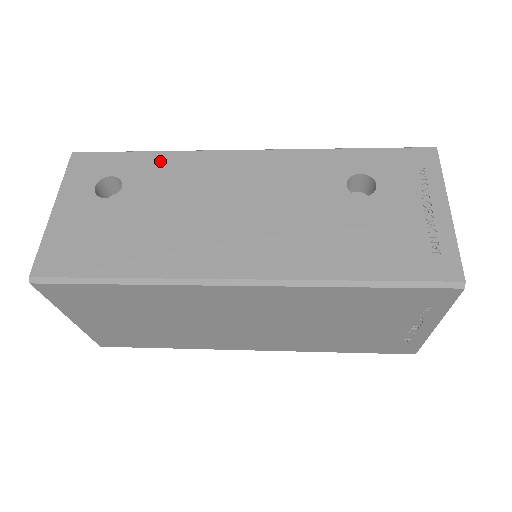
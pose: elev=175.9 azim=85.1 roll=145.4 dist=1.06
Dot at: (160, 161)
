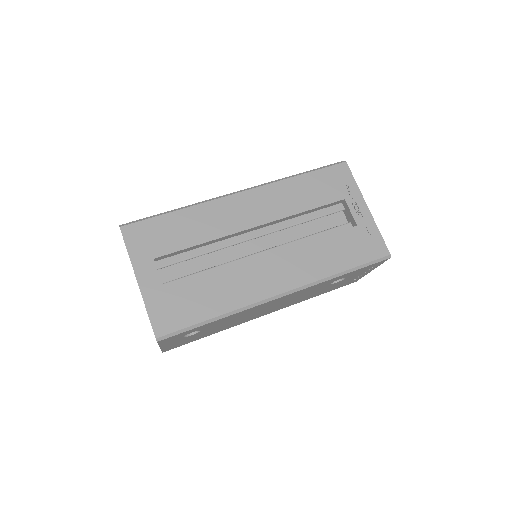
Dot at: occluded
